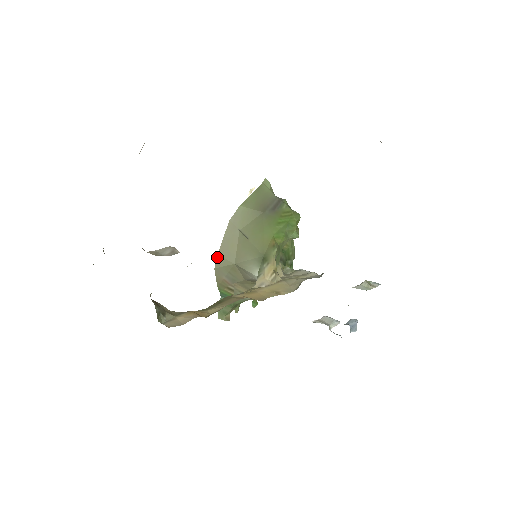
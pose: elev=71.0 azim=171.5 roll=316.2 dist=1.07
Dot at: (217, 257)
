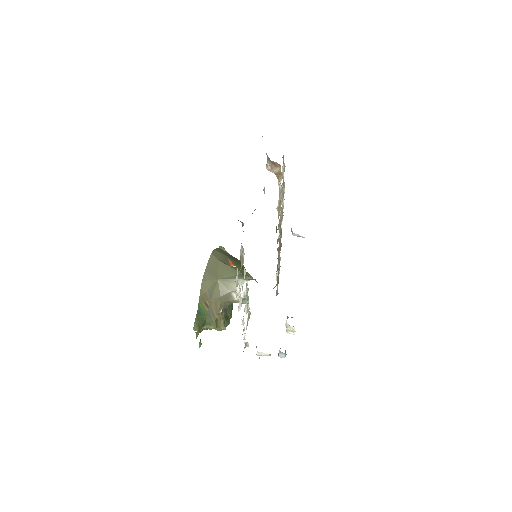
Dot at: (204, 273)
